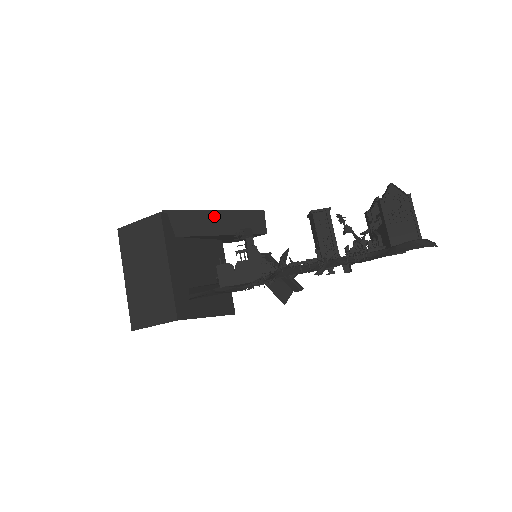
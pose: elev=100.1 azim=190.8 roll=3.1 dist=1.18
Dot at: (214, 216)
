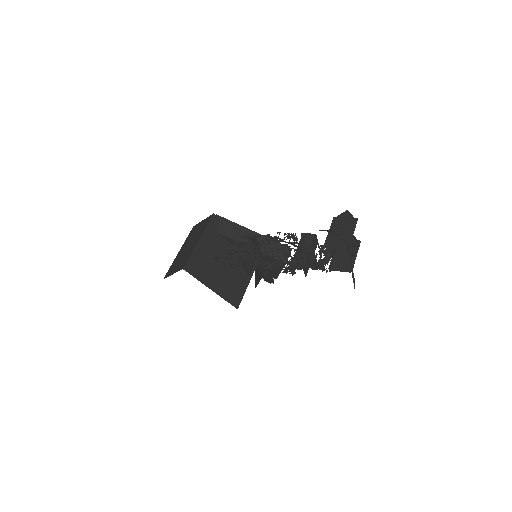
Dot at: (250, 234)
